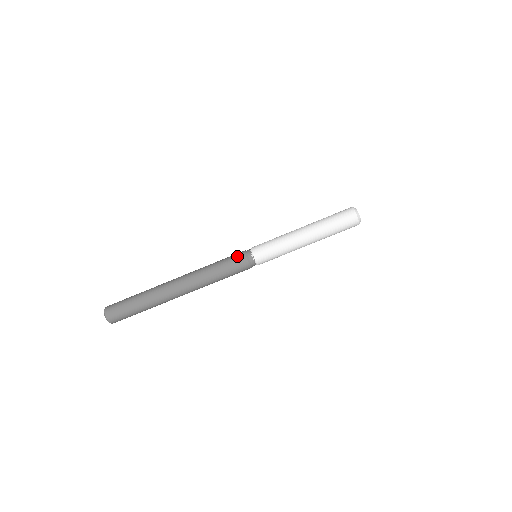
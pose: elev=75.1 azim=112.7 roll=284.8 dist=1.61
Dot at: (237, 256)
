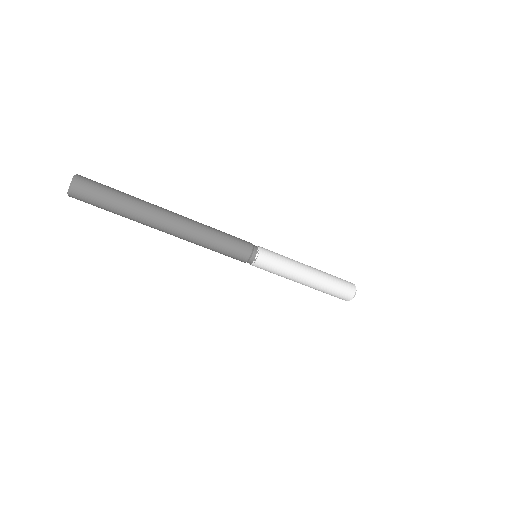
Dot at: (244, 247)
